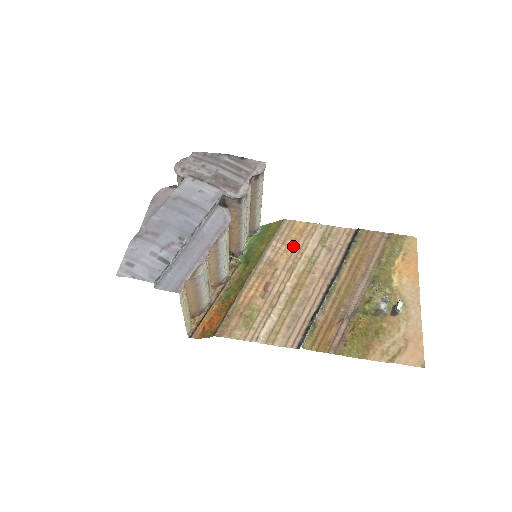
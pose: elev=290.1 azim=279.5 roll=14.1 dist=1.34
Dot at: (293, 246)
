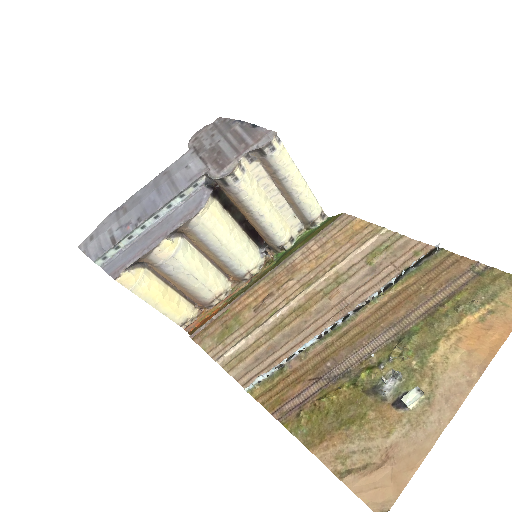
Dot at: (329, 253)
